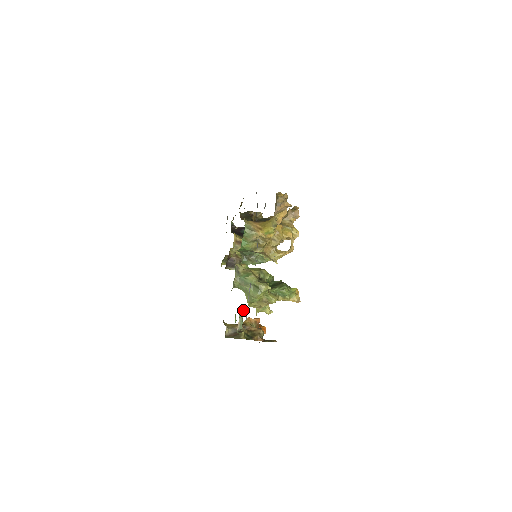
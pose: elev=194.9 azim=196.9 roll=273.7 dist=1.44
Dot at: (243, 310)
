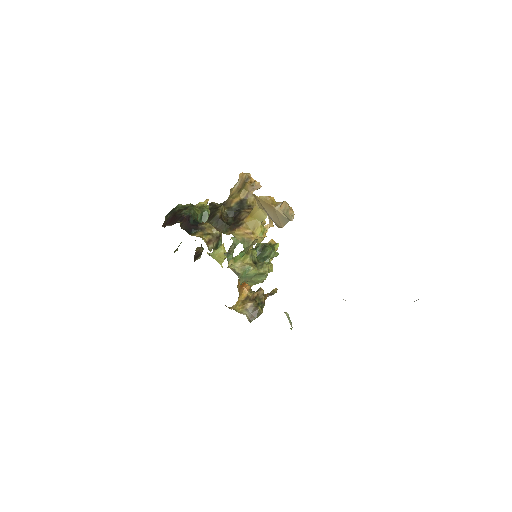
Dot at: (287, 313)
